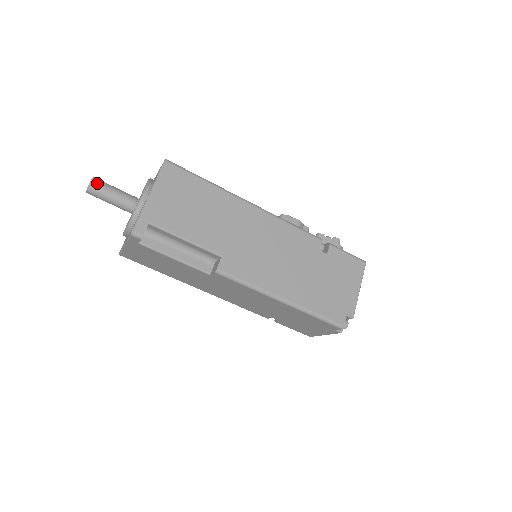
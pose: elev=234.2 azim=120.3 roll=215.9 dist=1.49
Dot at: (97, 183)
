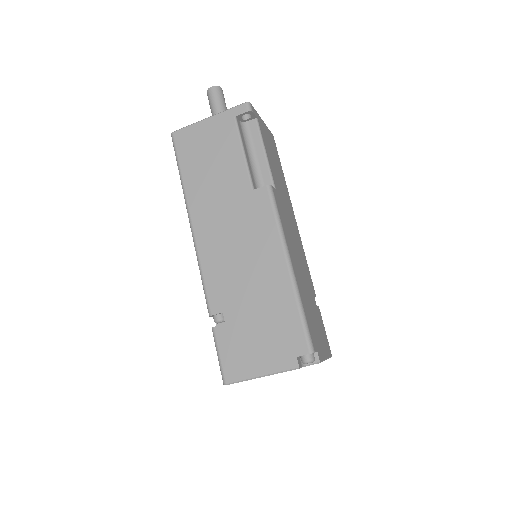
Dot at: occluded
